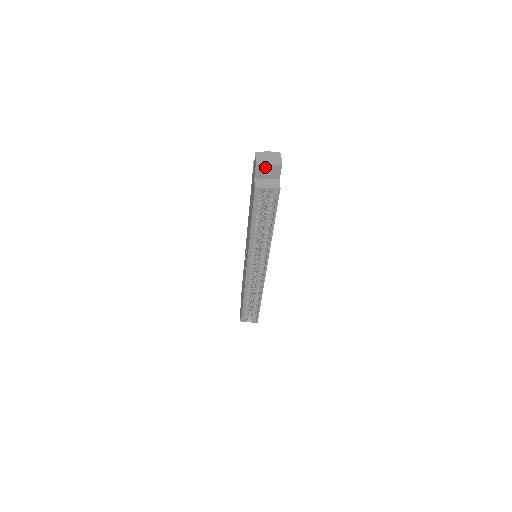
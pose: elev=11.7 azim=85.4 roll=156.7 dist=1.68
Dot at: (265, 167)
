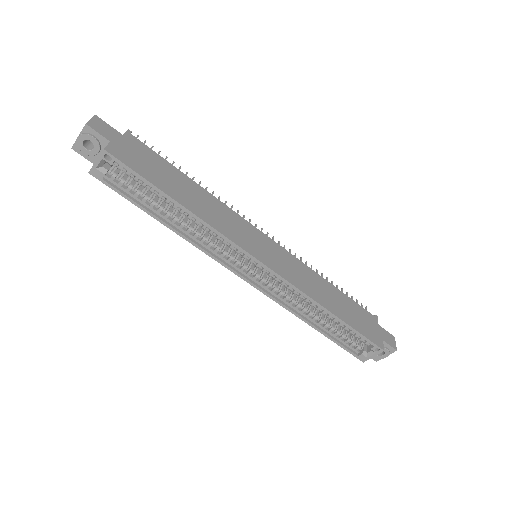
Dot at: (78, 143)
